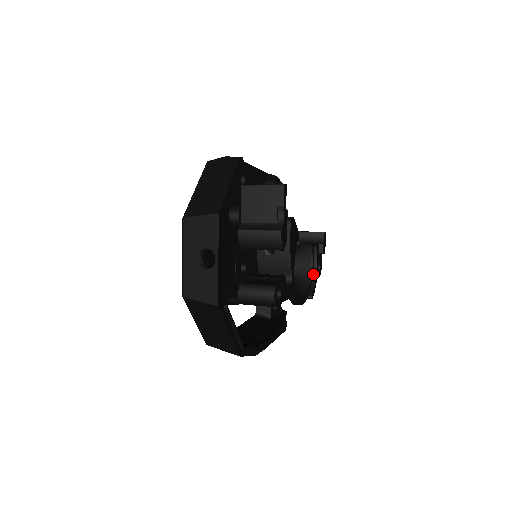
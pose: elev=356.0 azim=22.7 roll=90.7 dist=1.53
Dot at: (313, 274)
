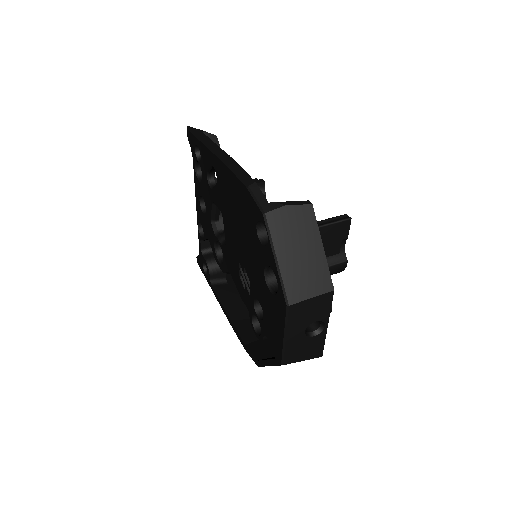
Dot at: occluded
